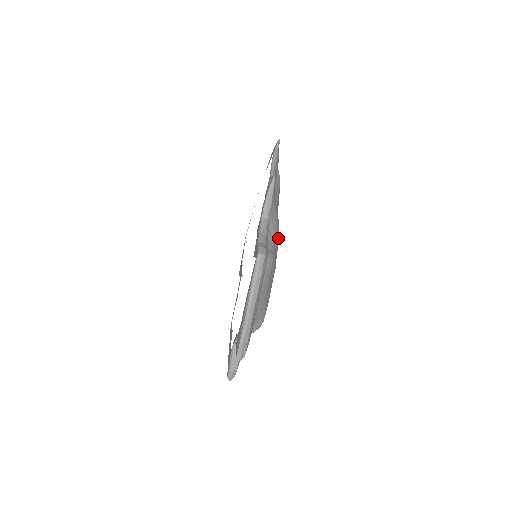
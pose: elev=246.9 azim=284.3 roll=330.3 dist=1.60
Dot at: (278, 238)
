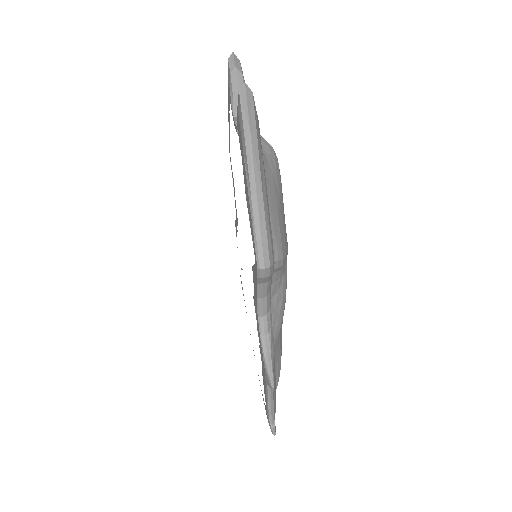
Dot at: occluded
